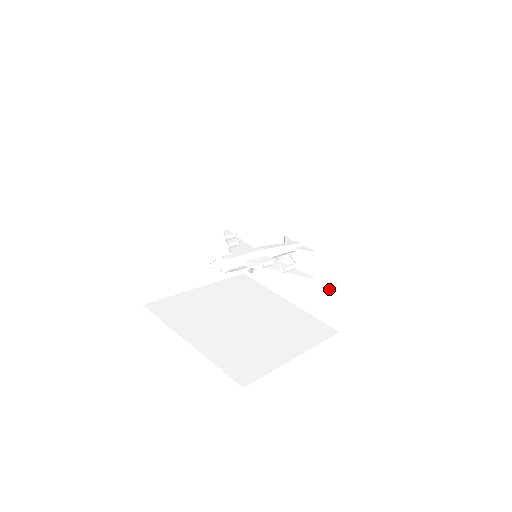
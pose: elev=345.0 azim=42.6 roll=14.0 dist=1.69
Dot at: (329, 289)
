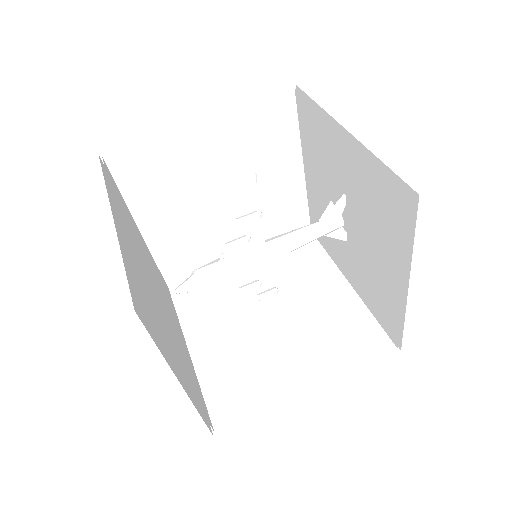
Dot at: (329, 239)
